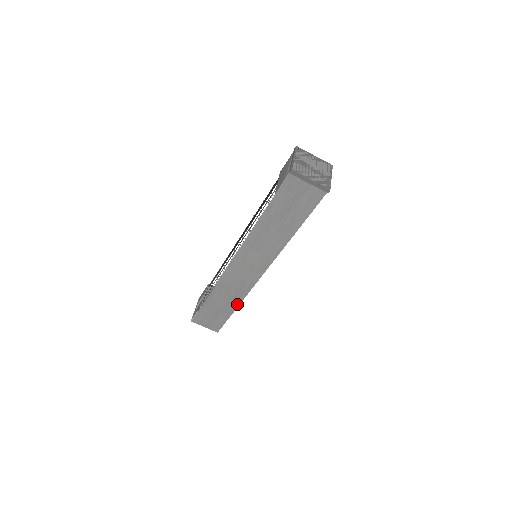
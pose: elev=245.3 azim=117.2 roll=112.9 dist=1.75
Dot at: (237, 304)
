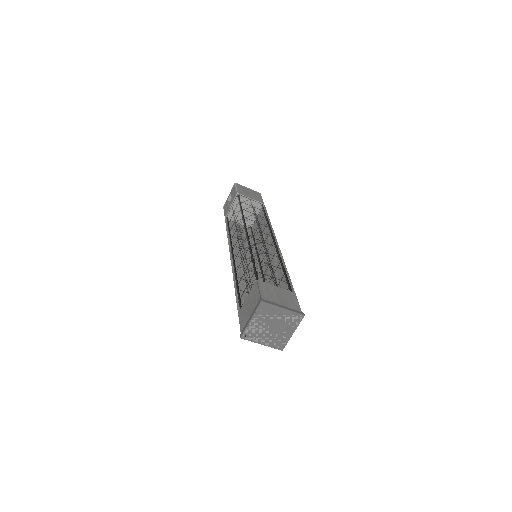
Dot at: (252, 240)
